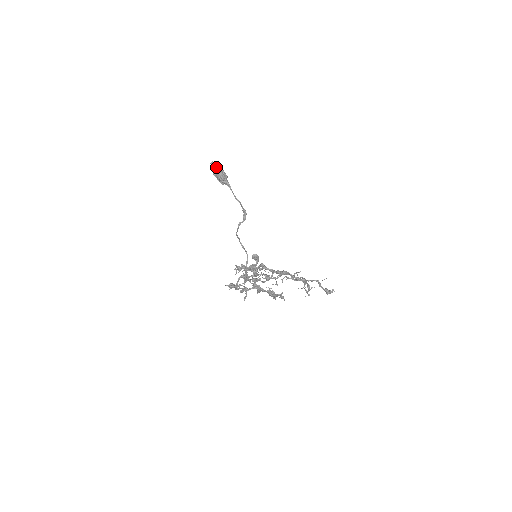
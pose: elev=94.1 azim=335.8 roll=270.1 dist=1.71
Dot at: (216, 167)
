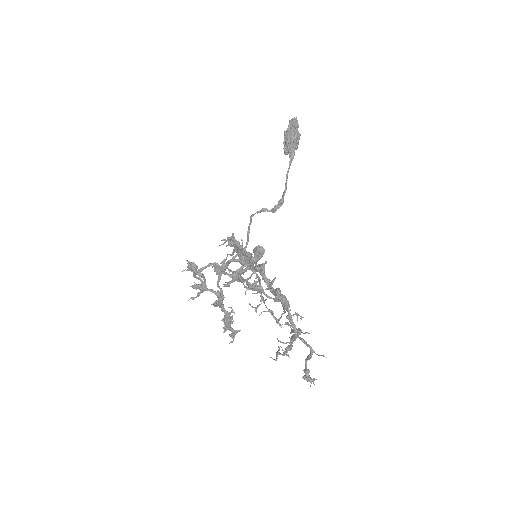
Dot at: (295, 127)
